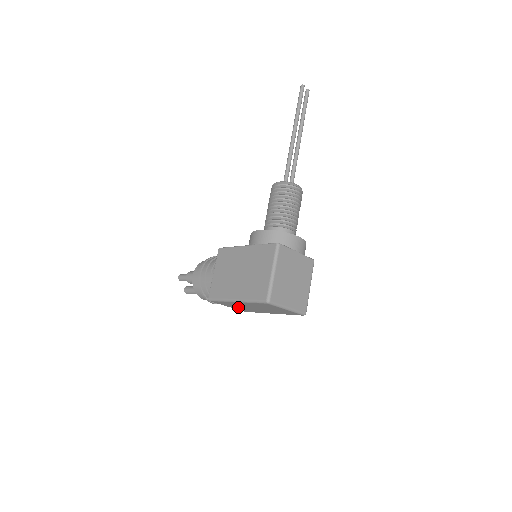
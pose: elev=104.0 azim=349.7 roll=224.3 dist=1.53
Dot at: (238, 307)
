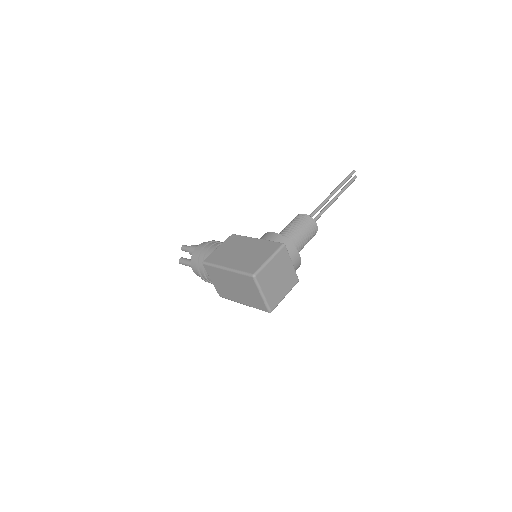
Dot at: (220, 283)
